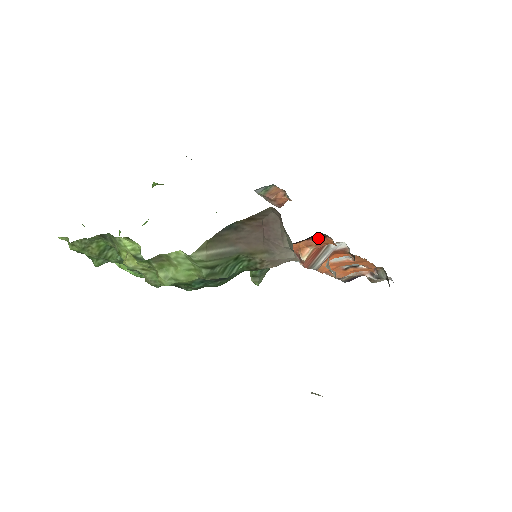
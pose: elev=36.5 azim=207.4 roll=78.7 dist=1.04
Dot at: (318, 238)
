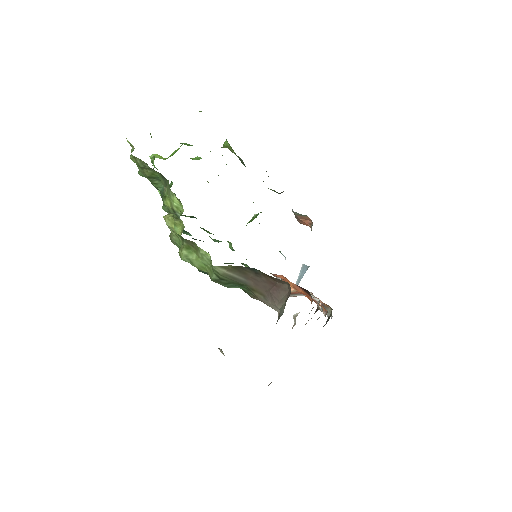
Dot at: (305, 291)
